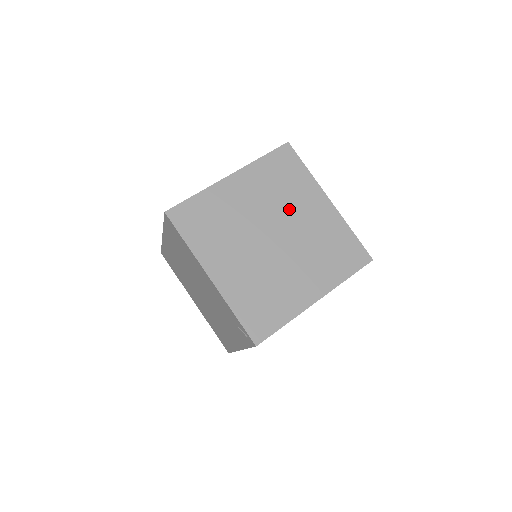
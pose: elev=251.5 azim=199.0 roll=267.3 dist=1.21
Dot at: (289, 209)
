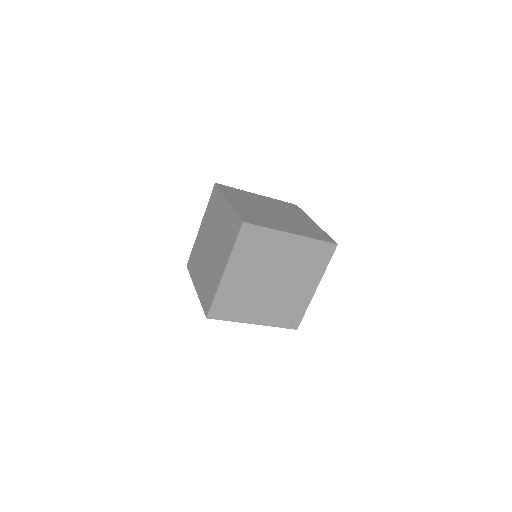
Dot at: (288, 213)
